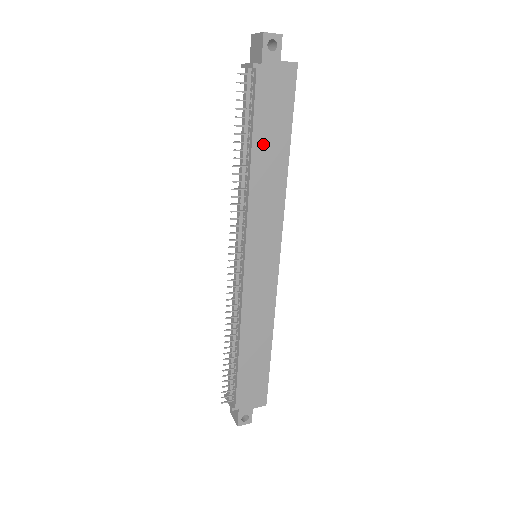
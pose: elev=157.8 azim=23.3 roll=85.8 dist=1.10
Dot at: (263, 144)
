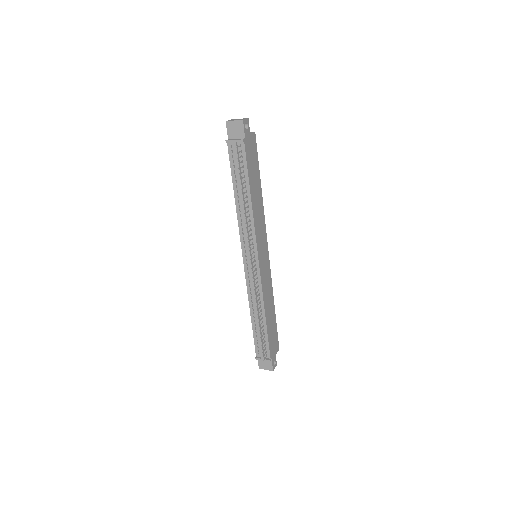
Dot at: (253, 185)
